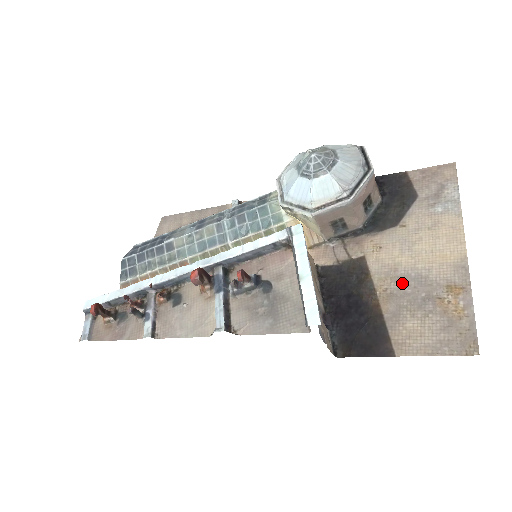
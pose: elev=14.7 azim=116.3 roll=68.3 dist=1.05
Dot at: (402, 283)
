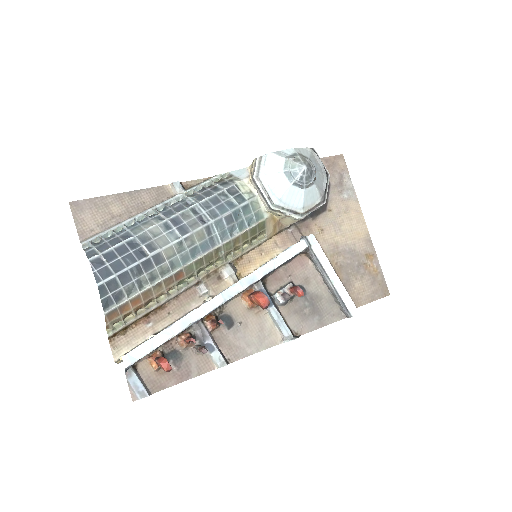
Dot at: (344, 257)
